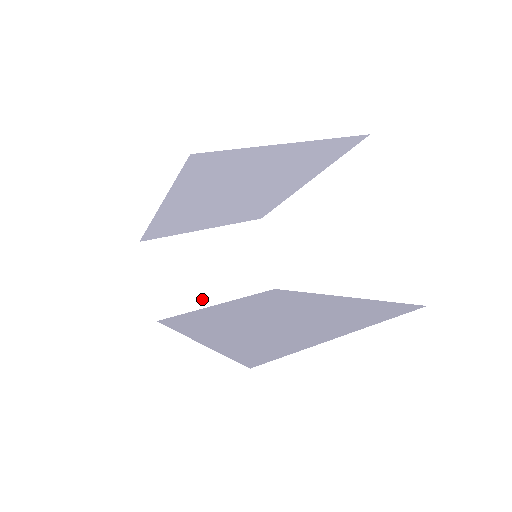
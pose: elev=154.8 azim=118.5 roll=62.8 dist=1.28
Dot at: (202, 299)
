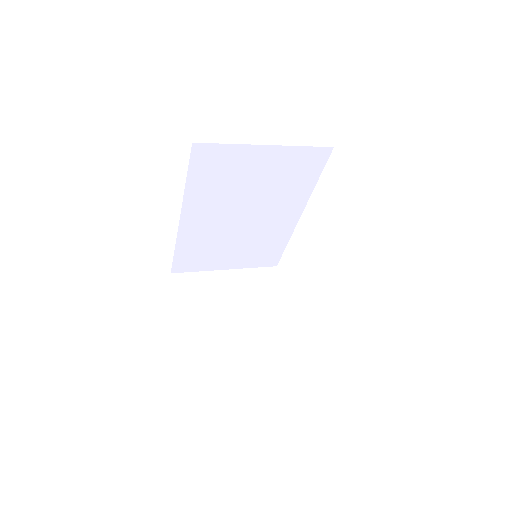
Dot at: (221, 326)
